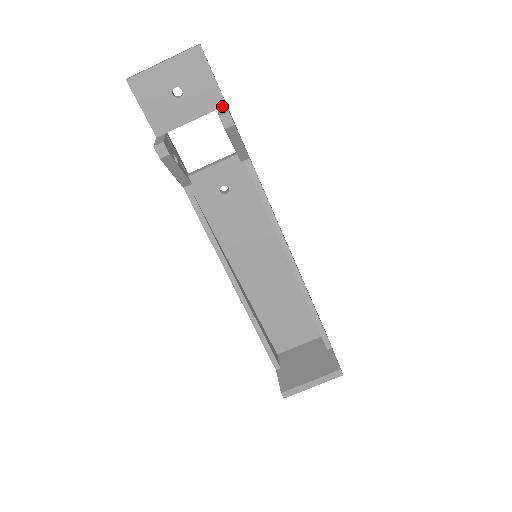
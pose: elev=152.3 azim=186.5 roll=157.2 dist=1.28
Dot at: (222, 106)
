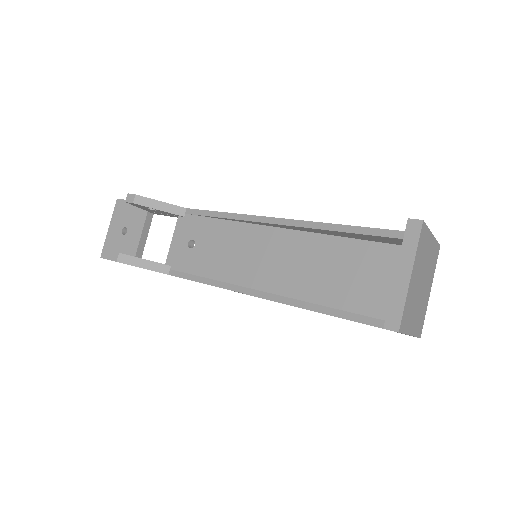
Dot at: occluded
